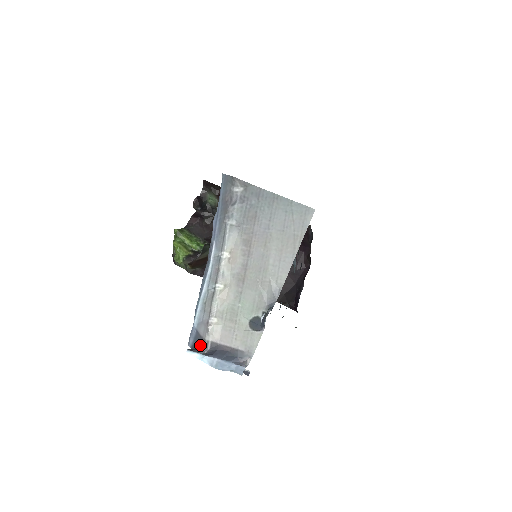
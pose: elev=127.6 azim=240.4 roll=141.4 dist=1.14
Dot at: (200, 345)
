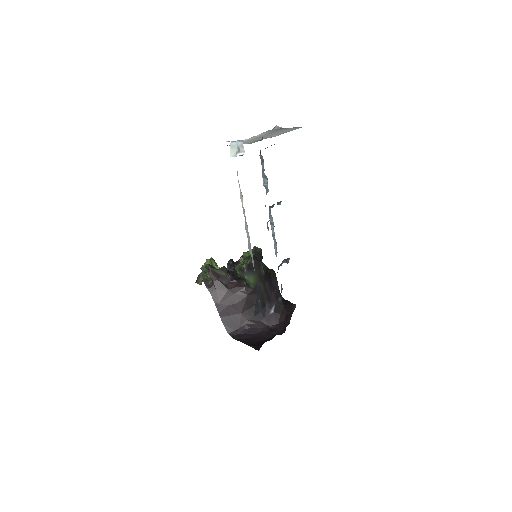
Dot at: occluded
